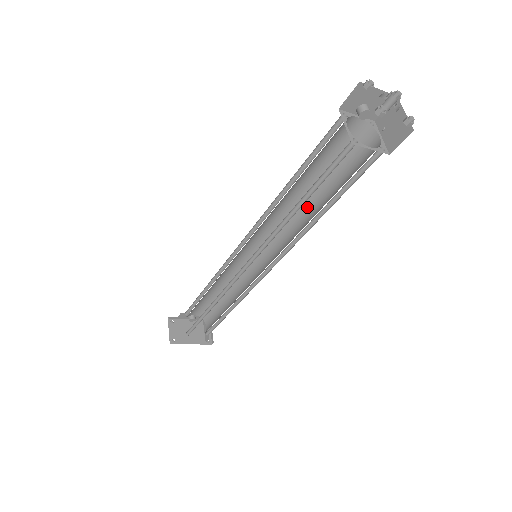
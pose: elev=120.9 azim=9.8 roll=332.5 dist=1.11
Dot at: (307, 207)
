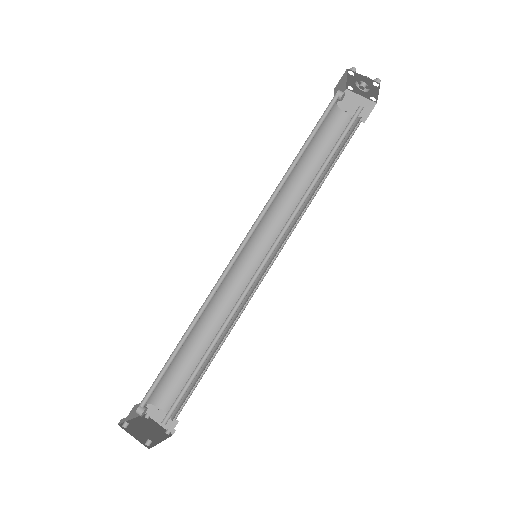
Dot at: (294, 190)
